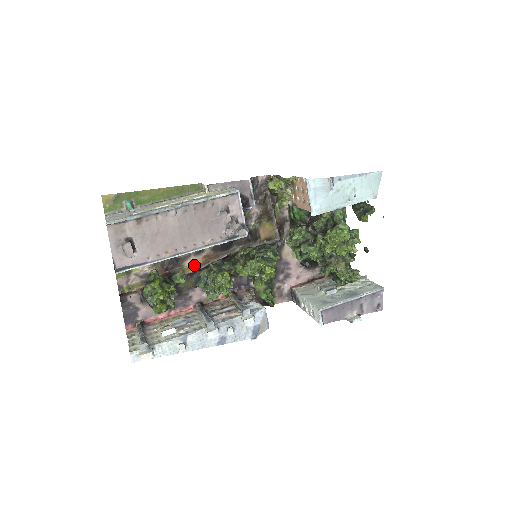
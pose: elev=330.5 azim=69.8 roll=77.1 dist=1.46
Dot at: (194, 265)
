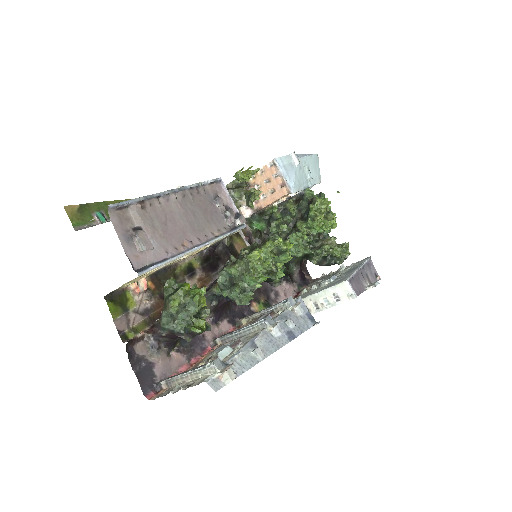
Dot at: occluded
